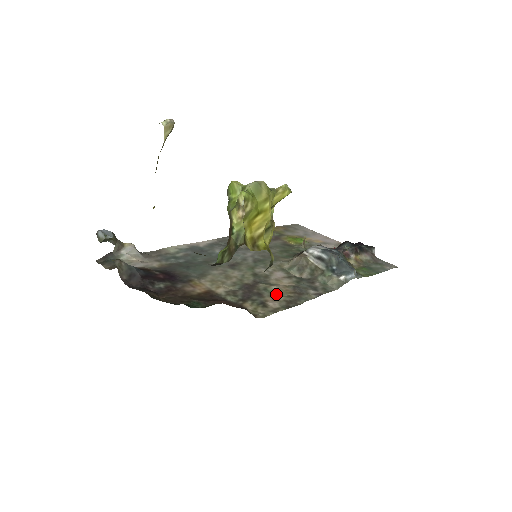
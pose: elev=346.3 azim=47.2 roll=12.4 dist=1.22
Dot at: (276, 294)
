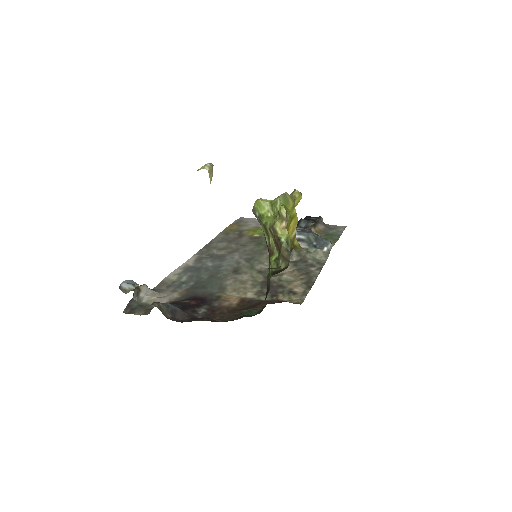
Dot at: (291, 281)
